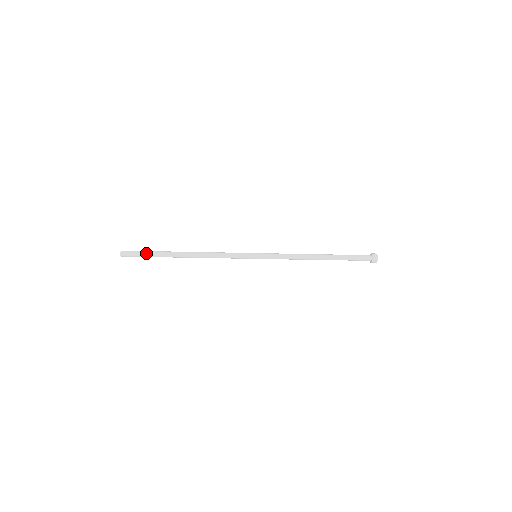
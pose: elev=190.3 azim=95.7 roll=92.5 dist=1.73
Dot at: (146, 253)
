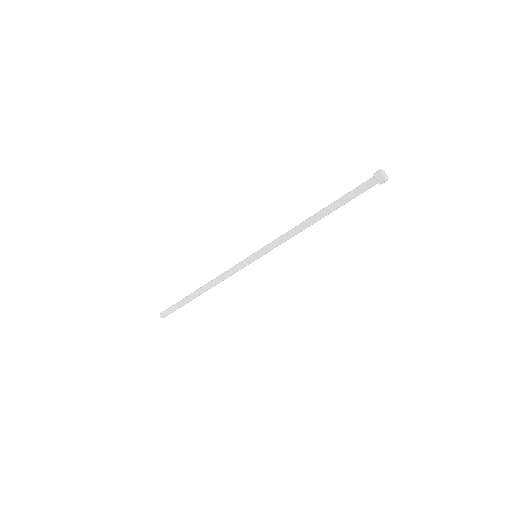
Dot at: (175, 304)
